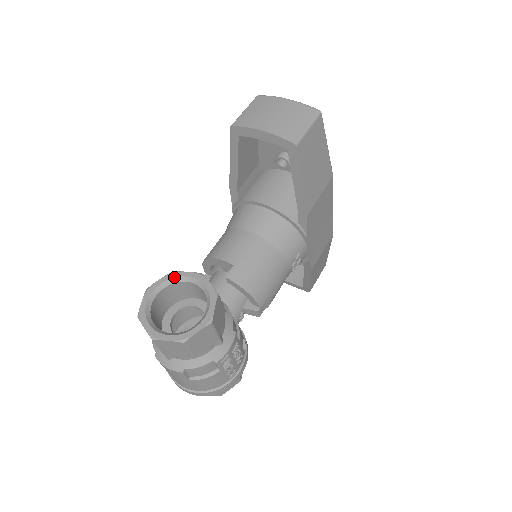
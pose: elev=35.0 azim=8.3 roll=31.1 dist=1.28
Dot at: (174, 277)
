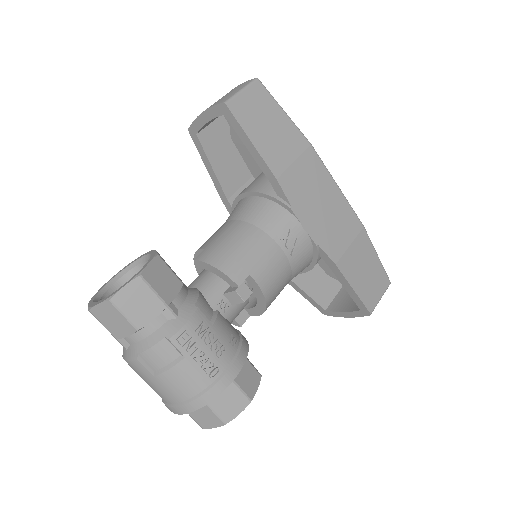
Dot at: (132, 262)
